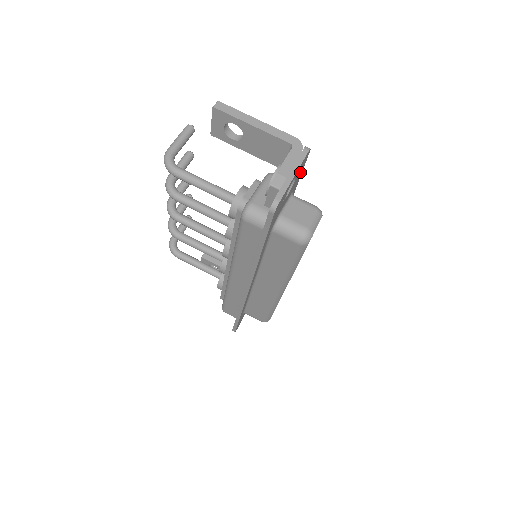
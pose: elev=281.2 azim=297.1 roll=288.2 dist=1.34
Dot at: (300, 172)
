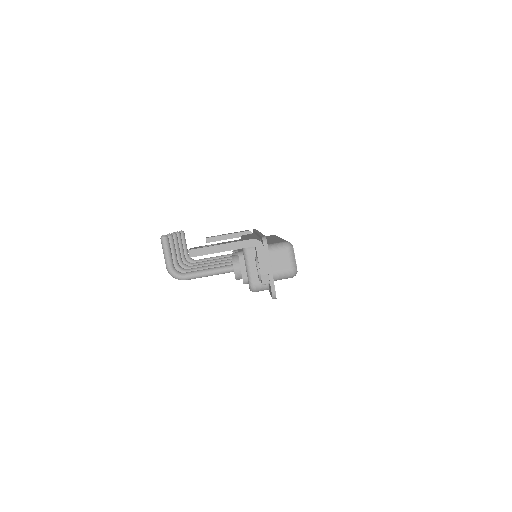
Dot at: occluded
